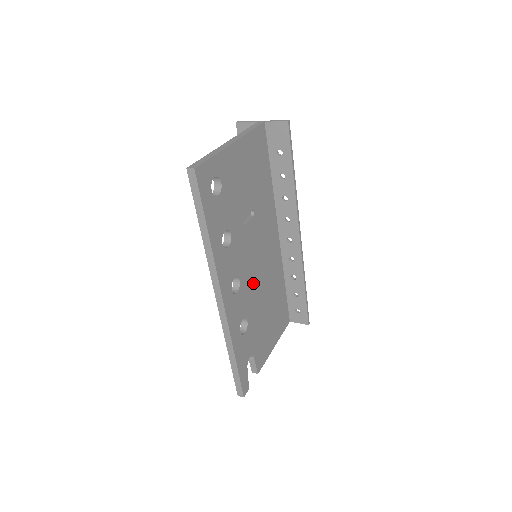
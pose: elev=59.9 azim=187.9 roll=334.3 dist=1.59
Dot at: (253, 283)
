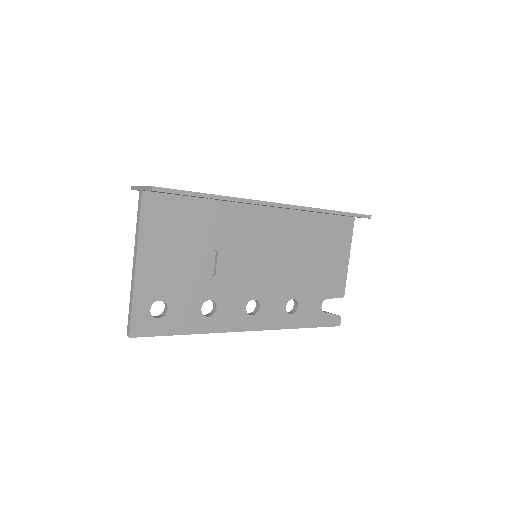
Dot at: (272, 277)
